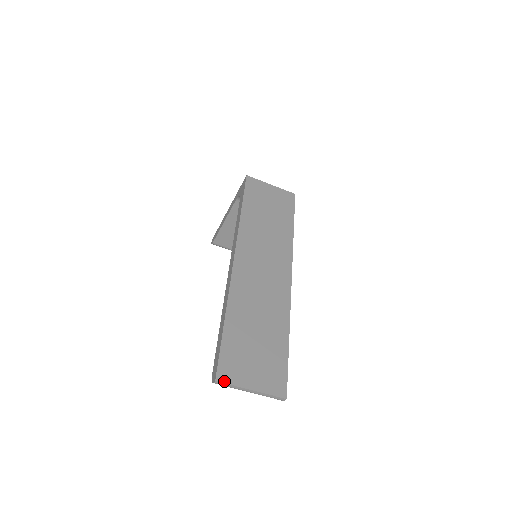
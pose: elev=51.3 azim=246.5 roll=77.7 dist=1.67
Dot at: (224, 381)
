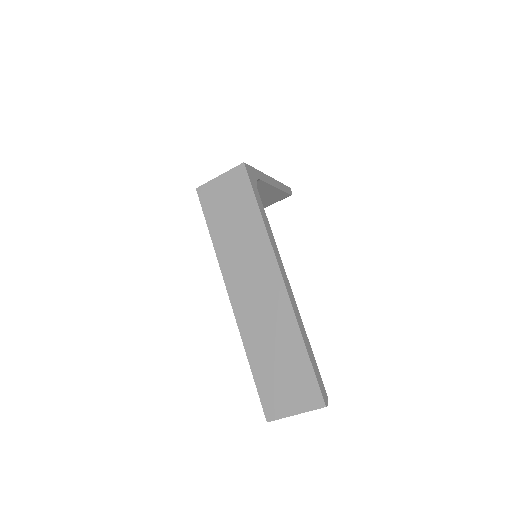
Dot at: (273, 419)
